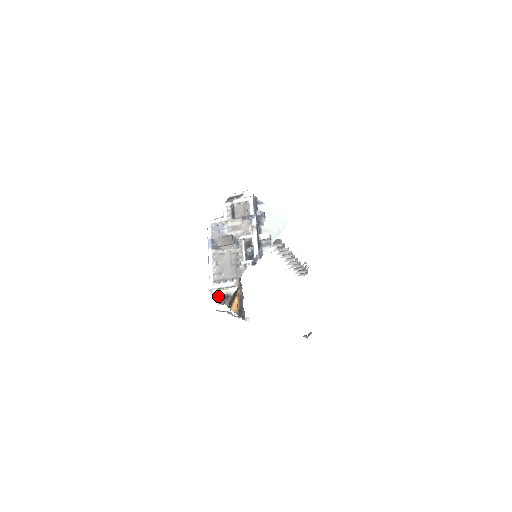
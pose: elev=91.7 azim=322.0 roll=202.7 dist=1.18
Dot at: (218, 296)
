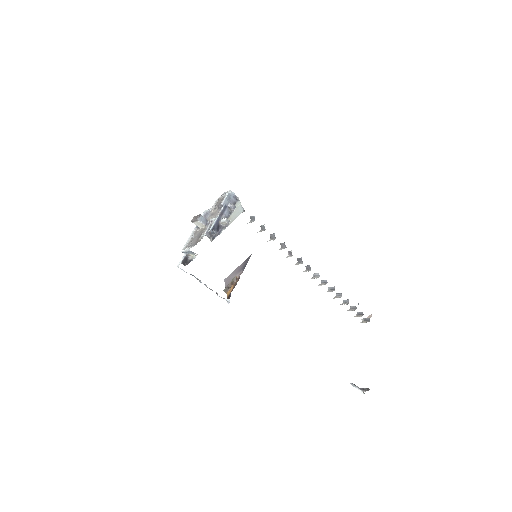
Dot at: (185, 259)
